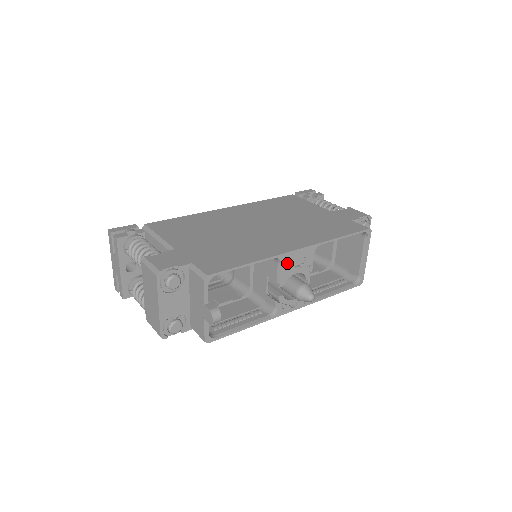
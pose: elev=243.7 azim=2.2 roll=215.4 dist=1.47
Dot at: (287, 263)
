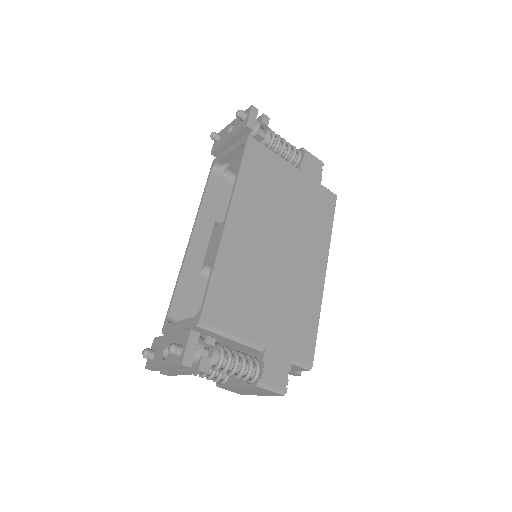
Dot at: occluded
